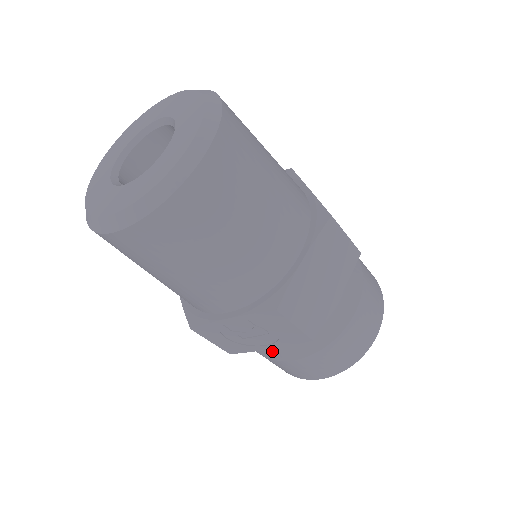
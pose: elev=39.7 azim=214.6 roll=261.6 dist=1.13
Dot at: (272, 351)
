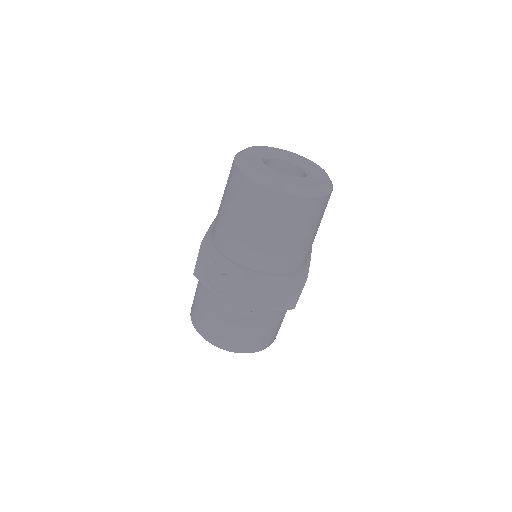
Dot at: (207, 298)
